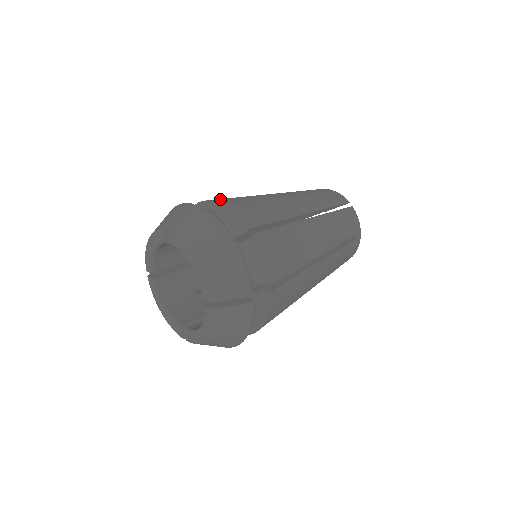
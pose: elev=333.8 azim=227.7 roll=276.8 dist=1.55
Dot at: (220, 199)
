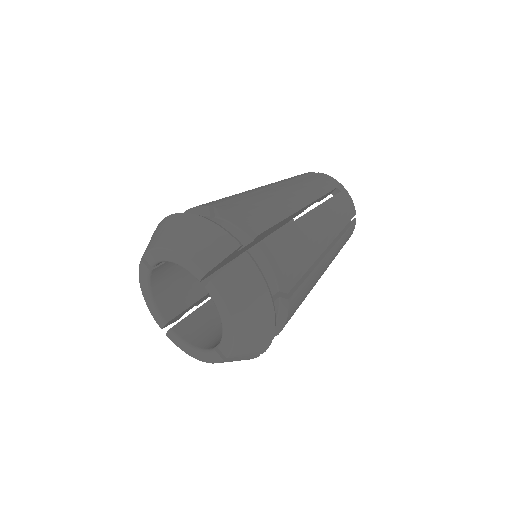
Dot at: occluded
